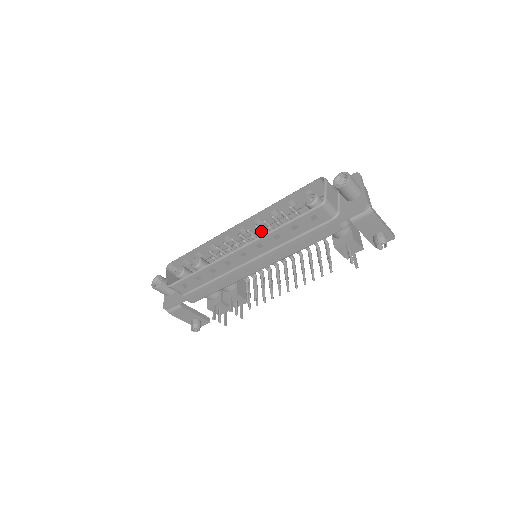
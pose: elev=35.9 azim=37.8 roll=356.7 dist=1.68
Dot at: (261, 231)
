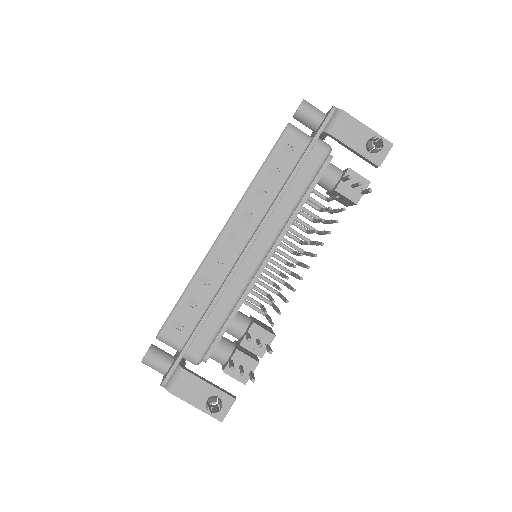
Dot at: occluded
